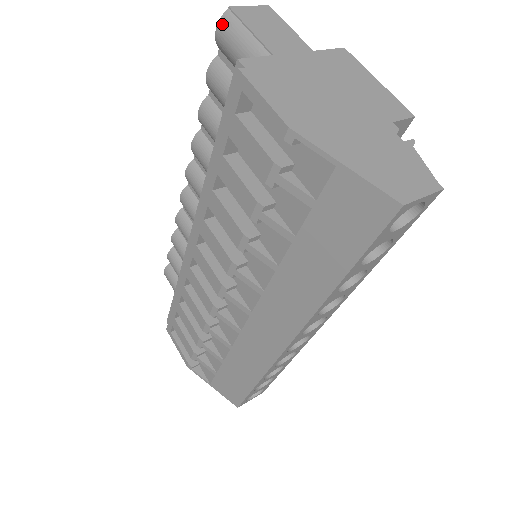
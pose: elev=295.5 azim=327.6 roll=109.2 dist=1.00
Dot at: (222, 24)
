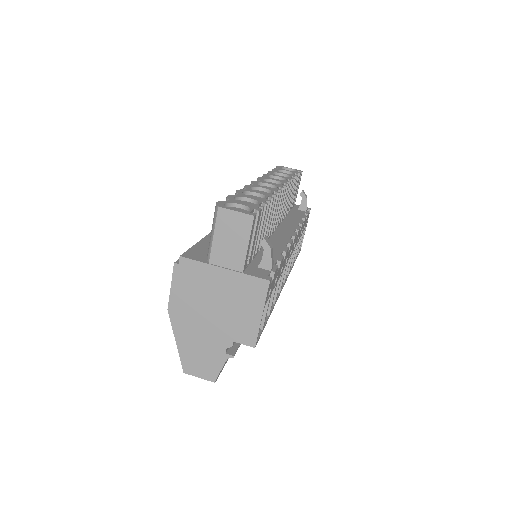
Dot at: (215, 208)
